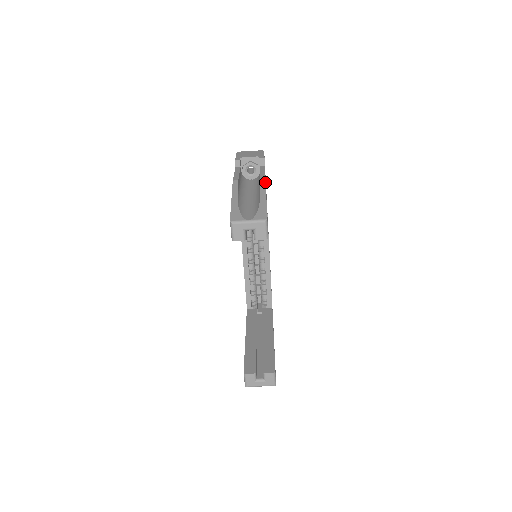
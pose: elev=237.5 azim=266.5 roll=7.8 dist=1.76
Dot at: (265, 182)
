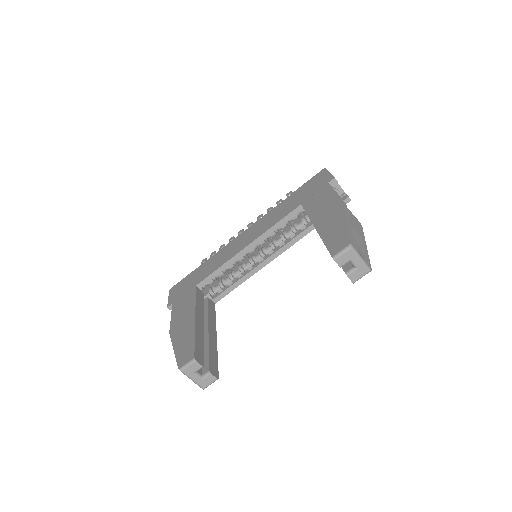
Dot at: occluded
